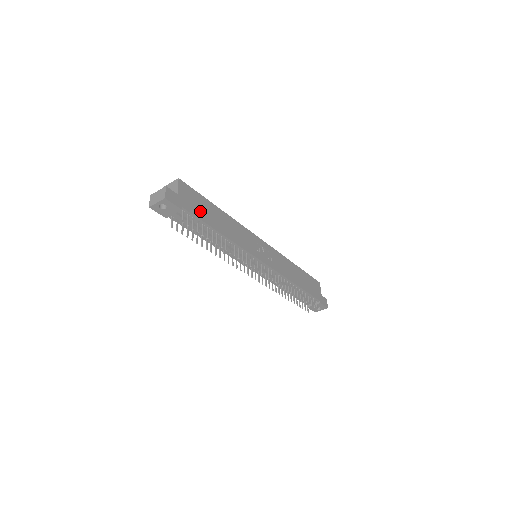
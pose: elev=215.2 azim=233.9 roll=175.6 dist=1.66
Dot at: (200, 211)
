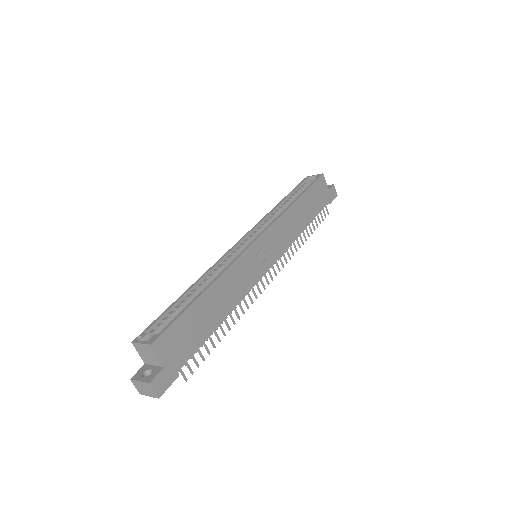
Dot at: (193, 338)
